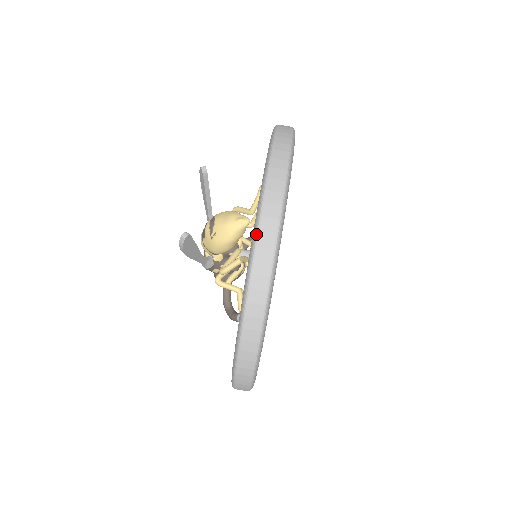
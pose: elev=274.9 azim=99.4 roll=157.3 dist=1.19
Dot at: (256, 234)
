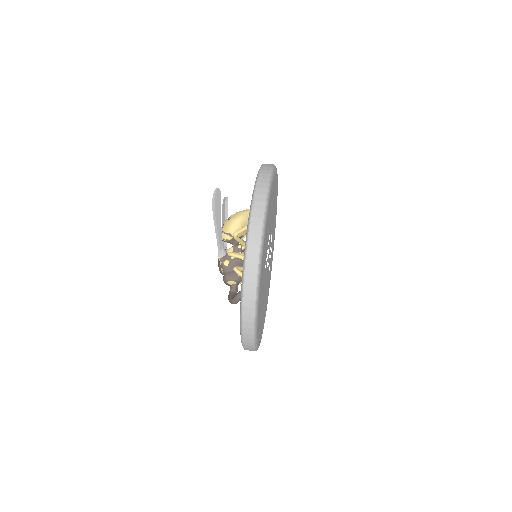
Dot at: occluded
